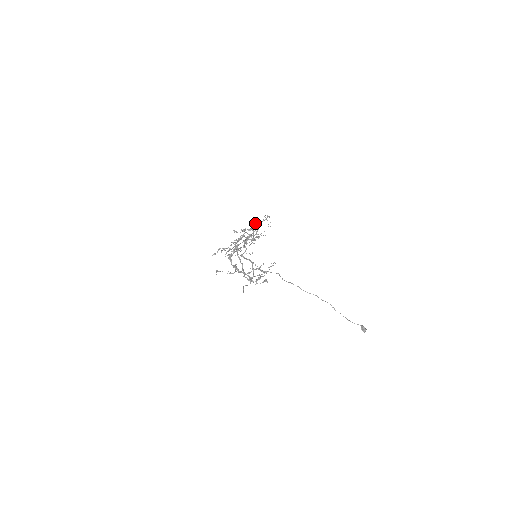
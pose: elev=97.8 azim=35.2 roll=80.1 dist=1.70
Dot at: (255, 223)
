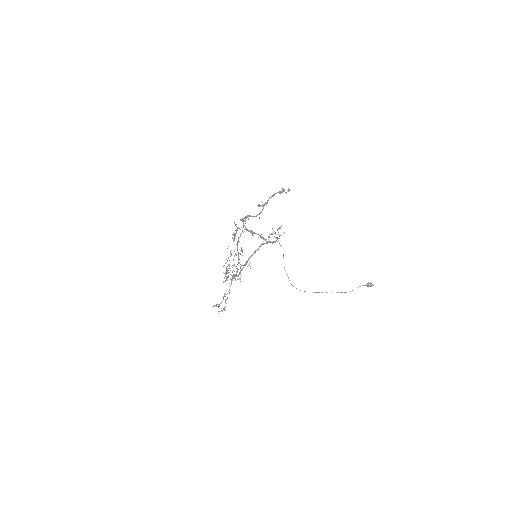
Dot at: (226, 259)
